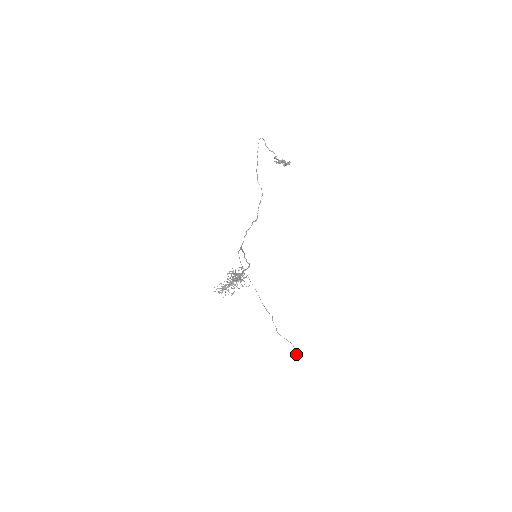
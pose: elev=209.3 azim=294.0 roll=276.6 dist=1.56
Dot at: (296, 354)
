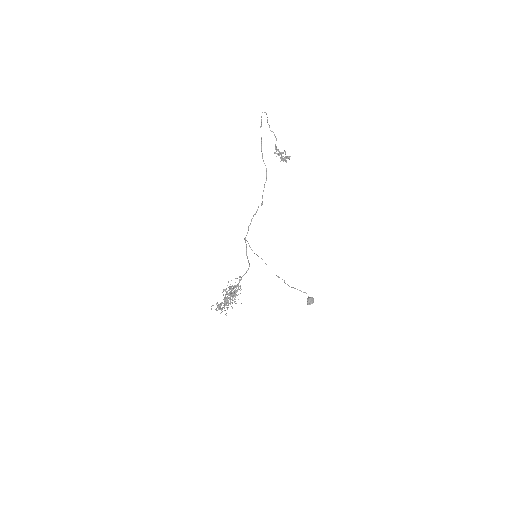
Dot at: (309, 303)
